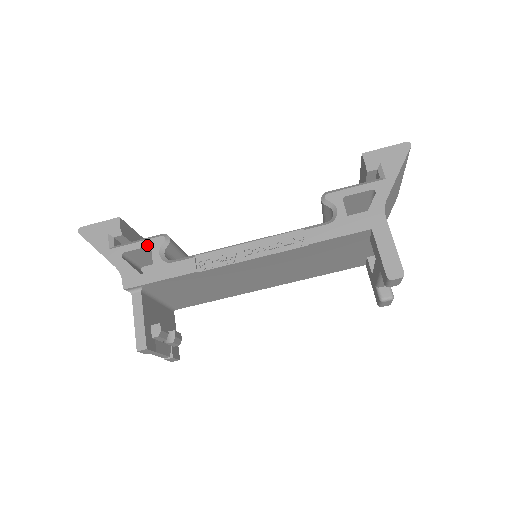
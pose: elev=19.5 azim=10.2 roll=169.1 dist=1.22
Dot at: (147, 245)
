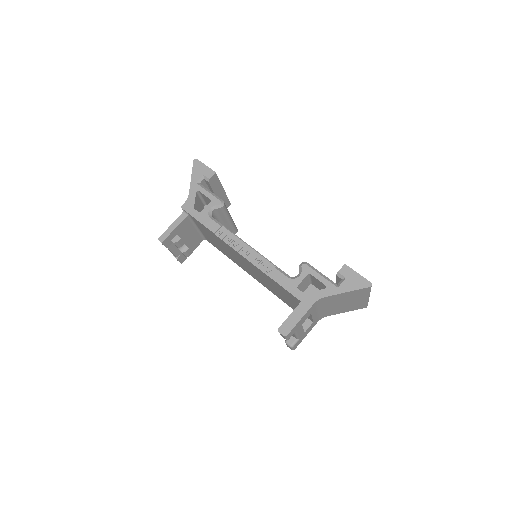
Dot at: (211, 198)
